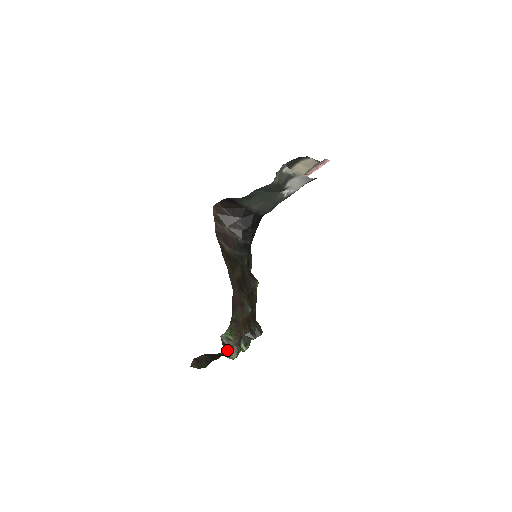
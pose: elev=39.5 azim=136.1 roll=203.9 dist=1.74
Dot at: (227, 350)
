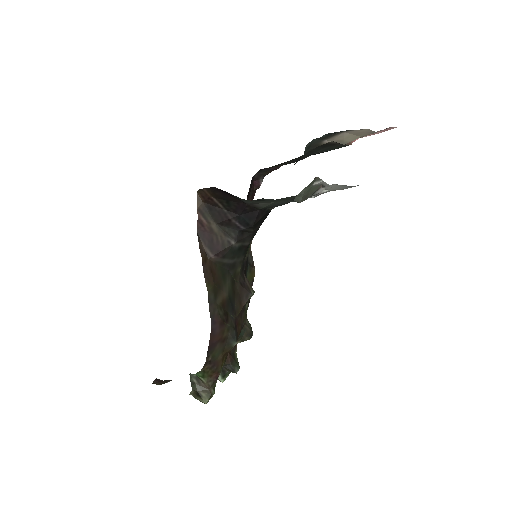
Dot at: (196, 393)
